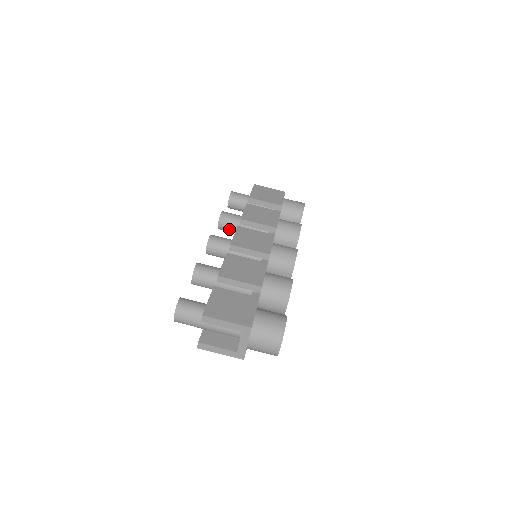
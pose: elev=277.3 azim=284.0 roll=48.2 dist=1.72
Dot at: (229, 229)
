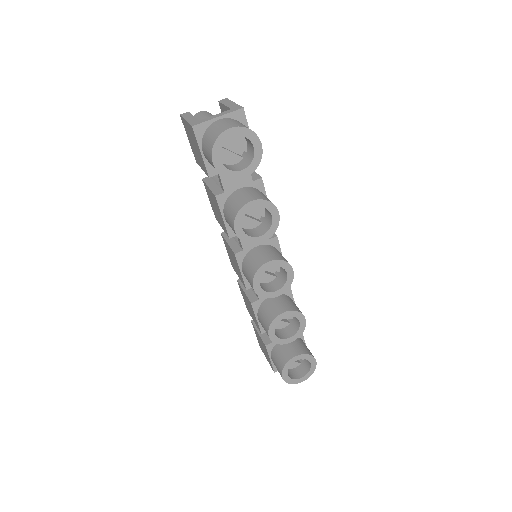
Dot at: occluded
